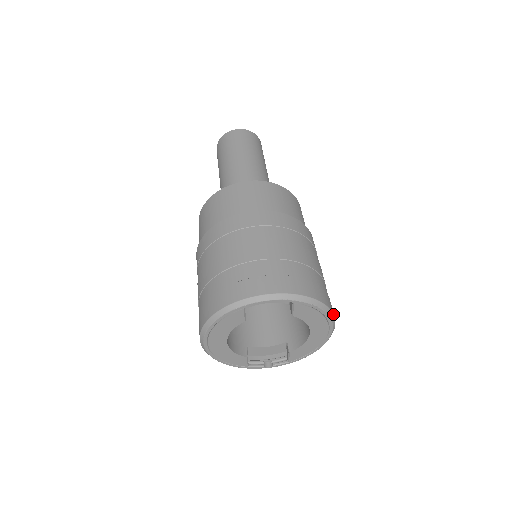
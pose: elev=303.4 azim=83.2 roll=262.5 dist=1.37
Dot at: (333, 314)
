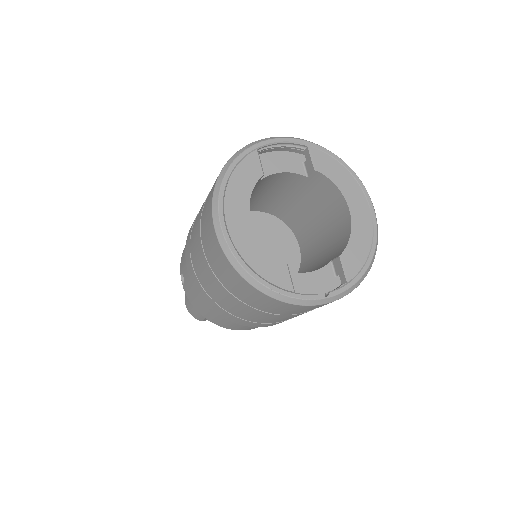
Dot at: (360, 181)
